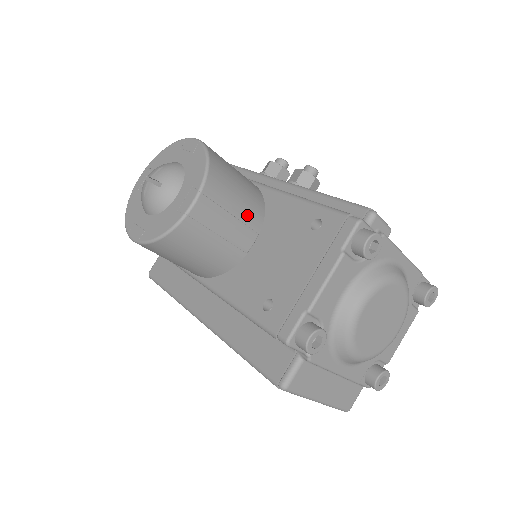
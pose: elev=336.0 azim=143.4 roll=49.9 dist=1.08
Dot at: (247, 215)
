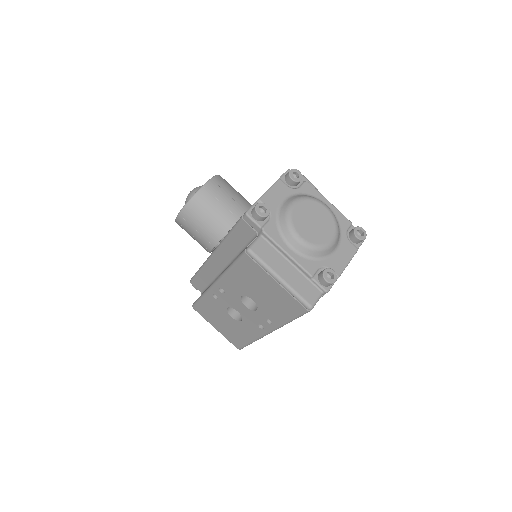
Dot at: (239, 200)
